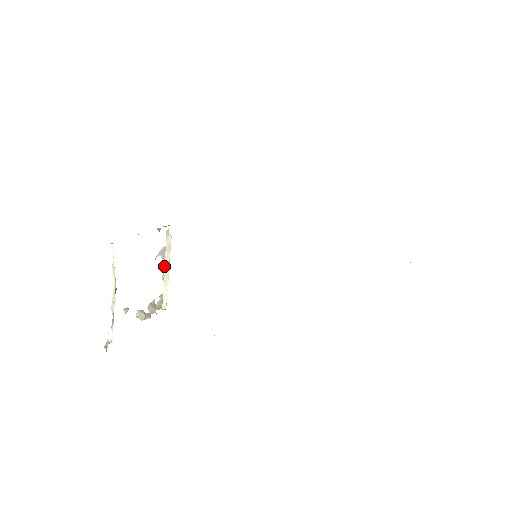
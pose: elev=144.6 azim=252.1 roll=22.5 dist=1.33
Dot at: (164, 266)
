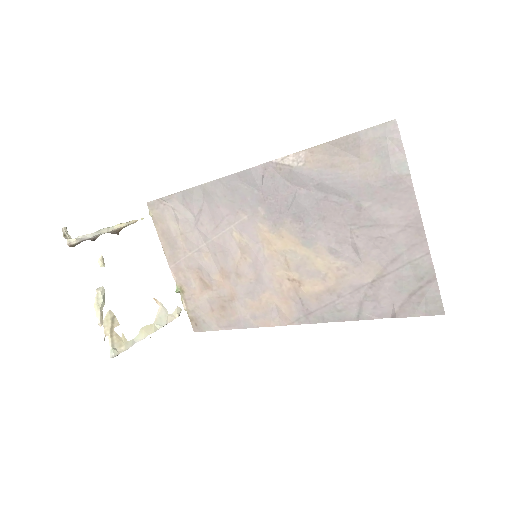
Dot at: (152, 325)
